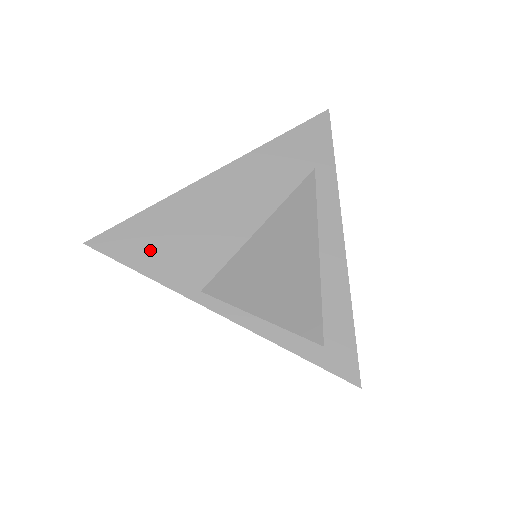
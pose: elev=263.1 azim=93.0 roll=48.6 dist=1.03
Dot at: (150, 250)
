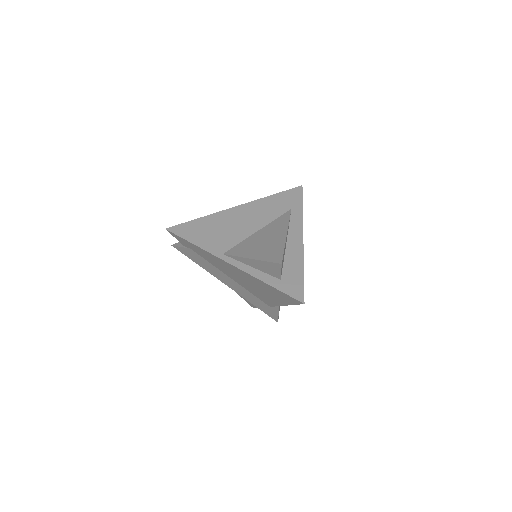
Dot at: (199, 235)
